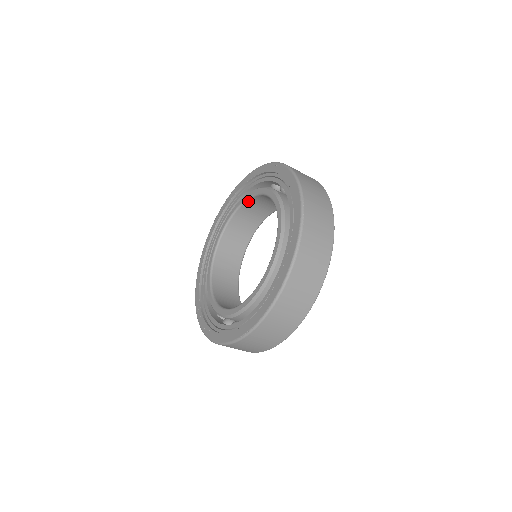
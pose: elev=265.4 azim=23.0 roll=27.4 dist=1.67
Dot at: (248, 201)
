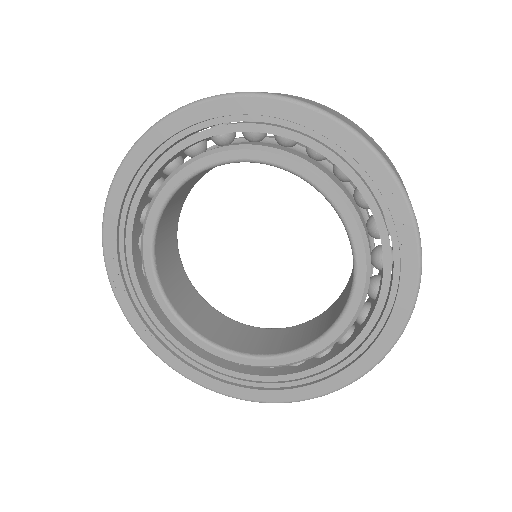
Dot at: (308, 182)
